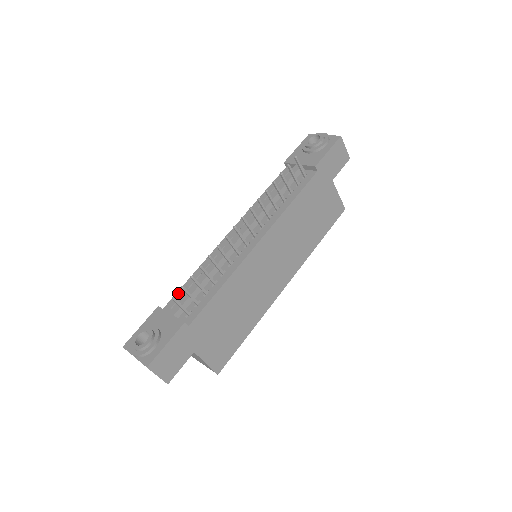
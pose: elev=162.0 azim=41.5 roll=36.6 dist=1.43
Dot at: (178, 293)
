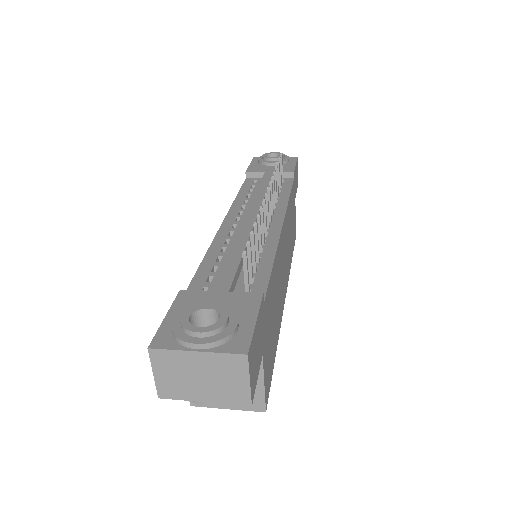
Dot at: (196, 278)
